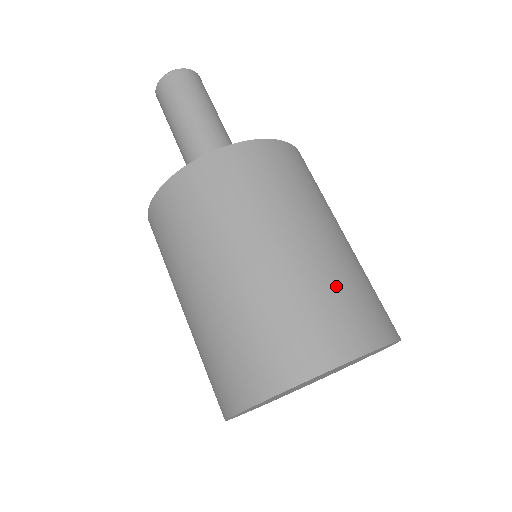
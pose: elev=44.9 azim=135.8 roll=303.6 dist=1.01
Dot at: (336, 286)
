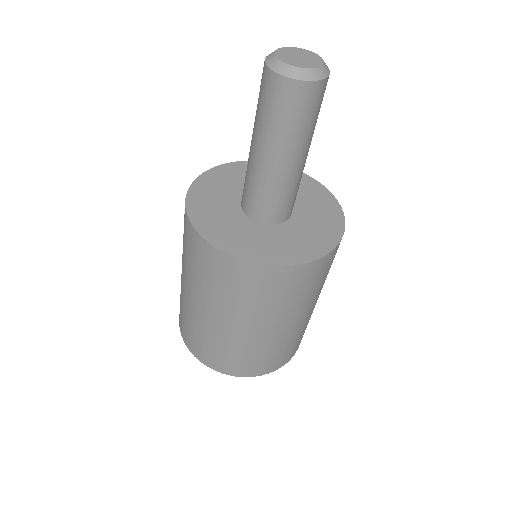
Dot at: occluded
